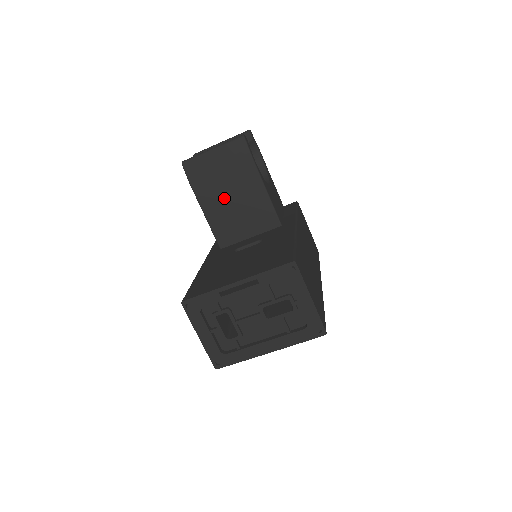
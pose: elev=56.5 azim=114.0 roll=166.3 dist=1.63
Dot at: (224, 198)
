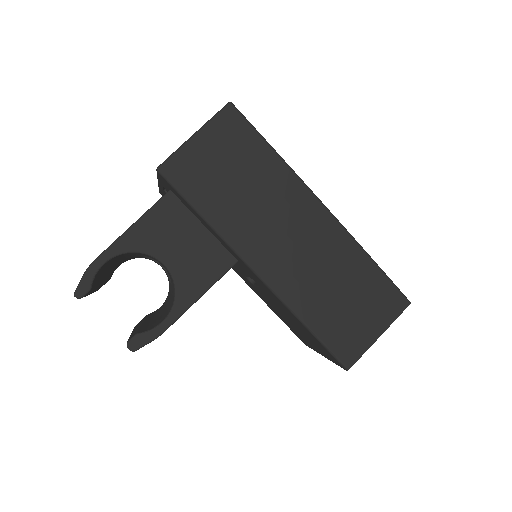
Dot at: occluded
